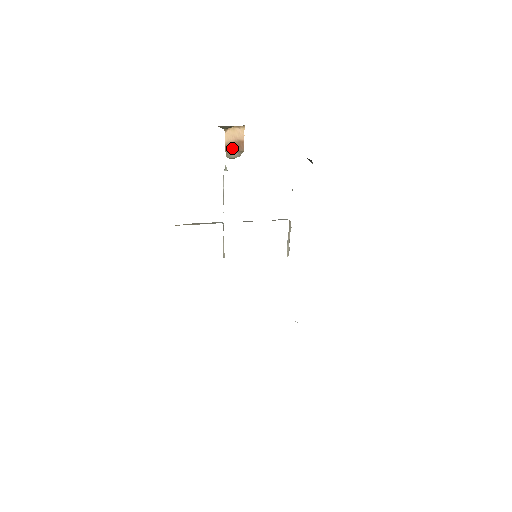
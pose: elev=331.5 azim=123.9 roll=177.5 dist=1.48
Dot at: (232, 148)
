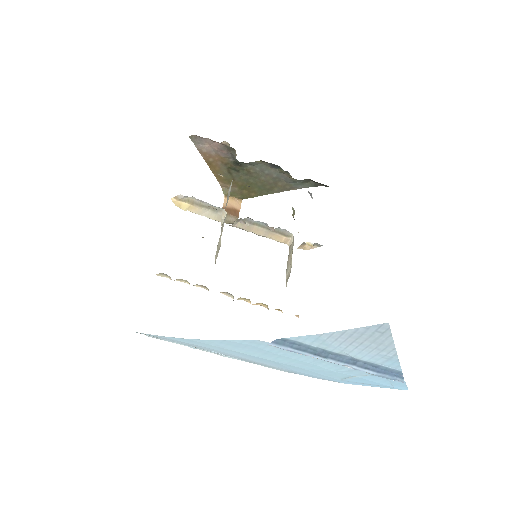
Dot at: (228, 212)
